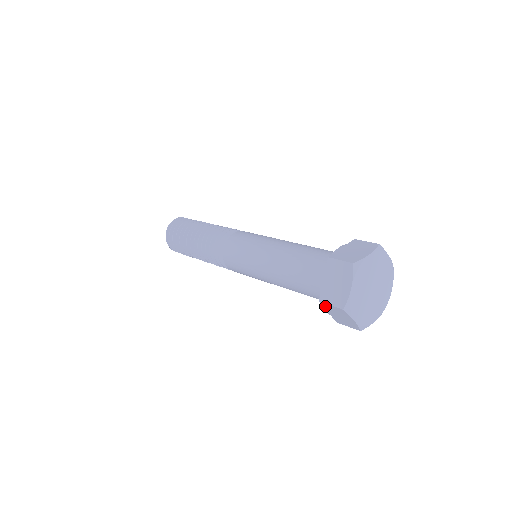
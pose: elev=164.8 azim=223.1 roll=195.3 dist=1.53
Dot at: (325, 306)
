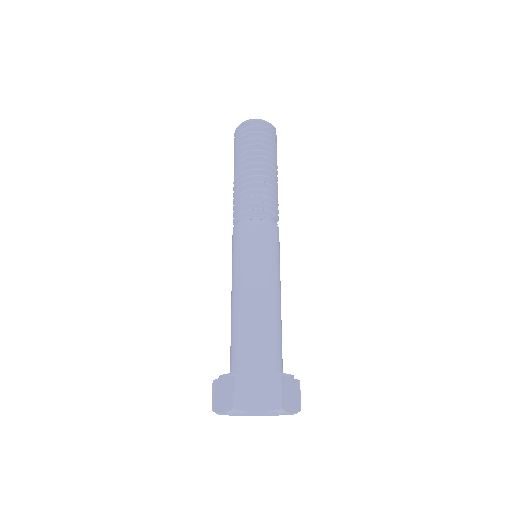
Dot at: occluded
